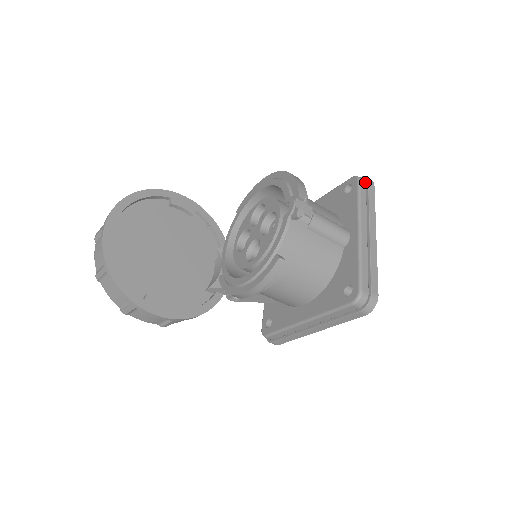
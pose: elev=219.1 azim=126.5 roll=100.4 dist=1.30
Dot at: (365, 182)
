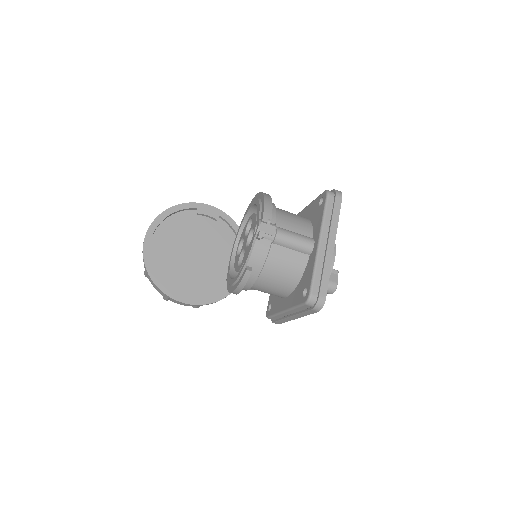
Dot at: (334, 196)
